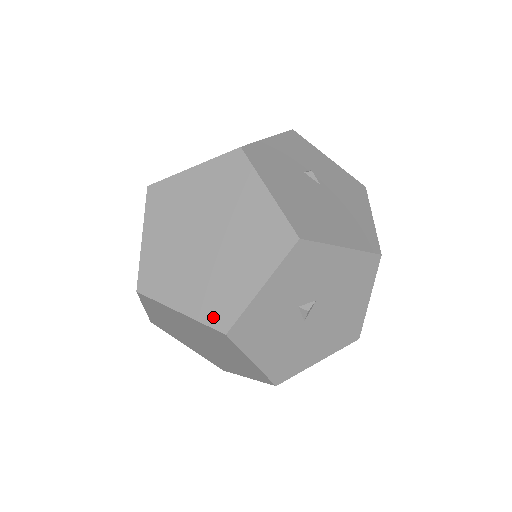
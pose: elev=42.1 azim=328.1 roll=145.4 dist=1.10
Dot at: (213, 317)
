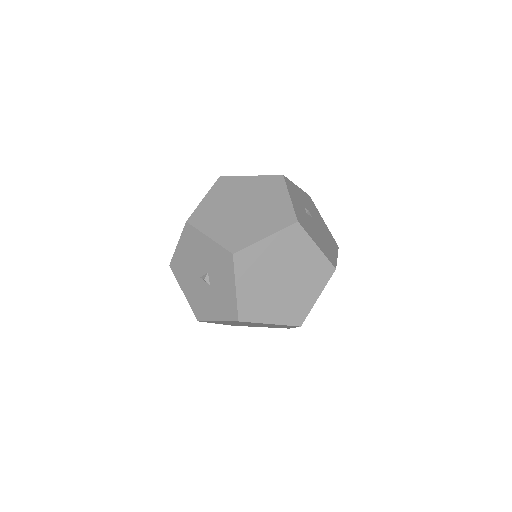
Dot at: (293, 320)
